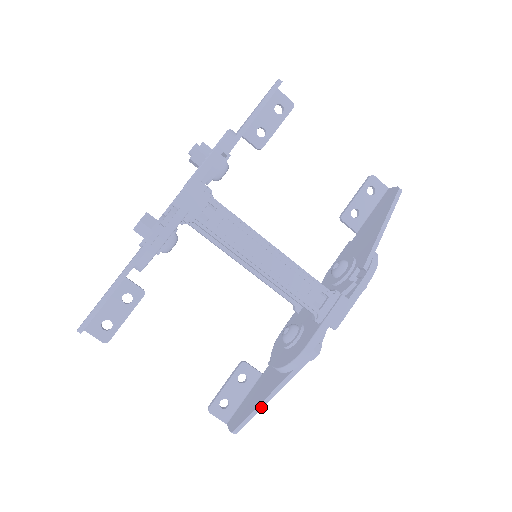
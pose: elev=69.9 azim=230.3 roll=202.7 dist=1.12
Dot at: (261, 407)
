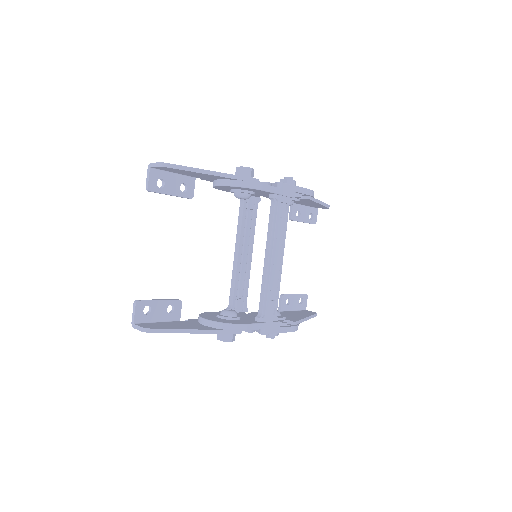
Dot at: (183, 332)
